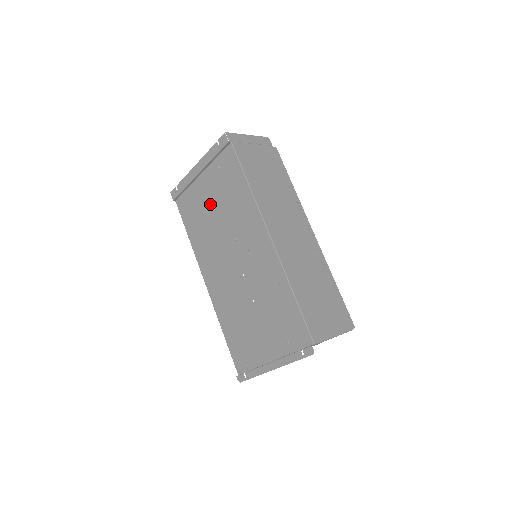
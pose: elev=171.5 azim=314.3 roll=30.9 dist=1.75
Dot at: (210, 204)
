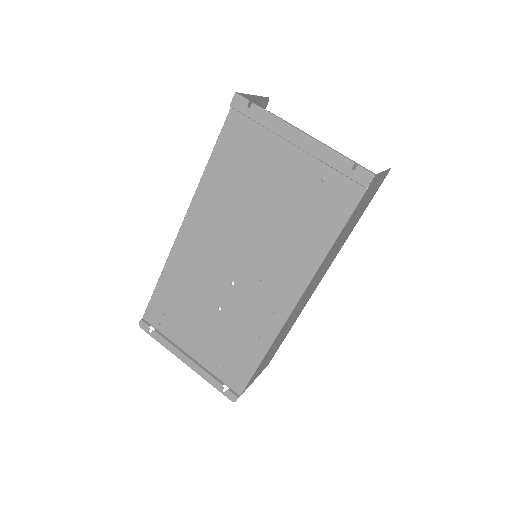
Dot at: (270, 187)
